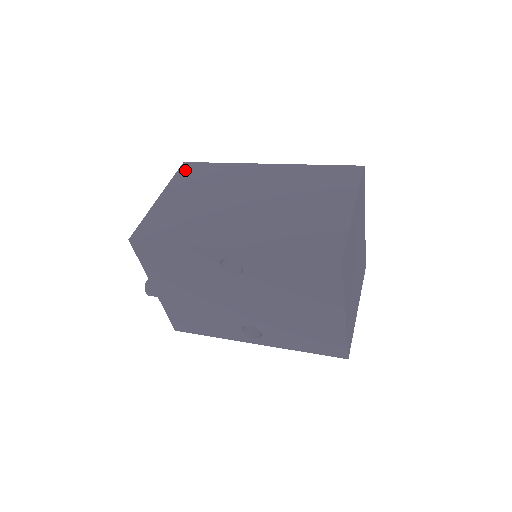
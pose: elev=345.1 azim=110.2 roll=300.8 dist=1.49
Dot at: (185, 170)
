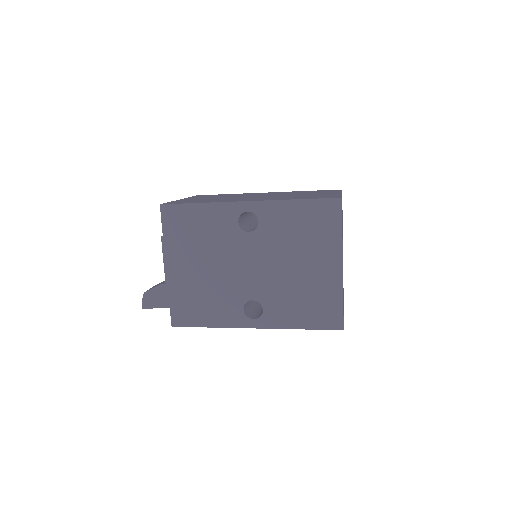
Dot at: occluded
